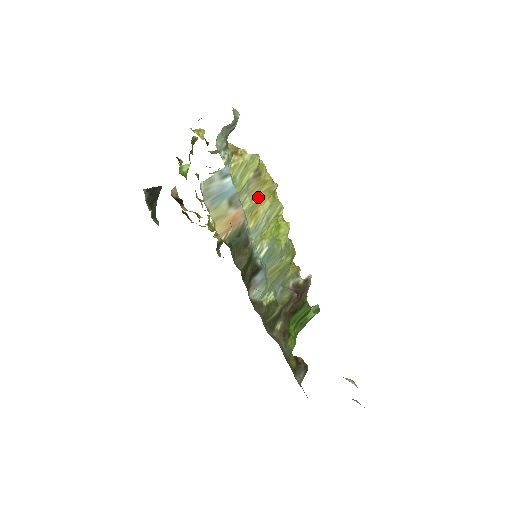
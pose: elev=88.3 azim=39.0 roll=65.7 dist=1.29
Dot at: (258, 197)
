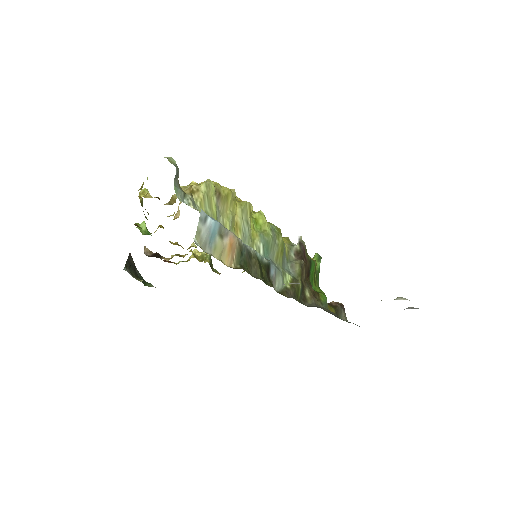
Dot at: (230, 212)
